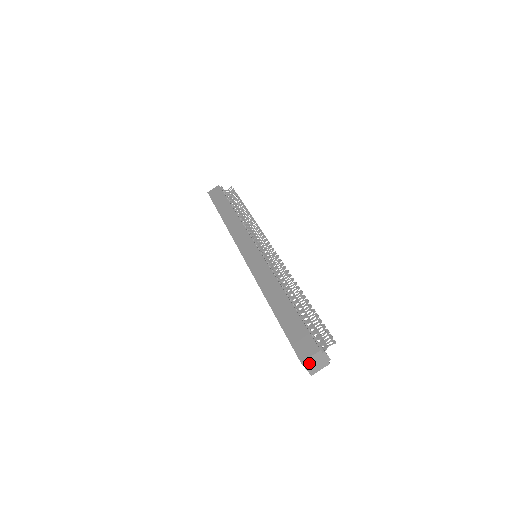
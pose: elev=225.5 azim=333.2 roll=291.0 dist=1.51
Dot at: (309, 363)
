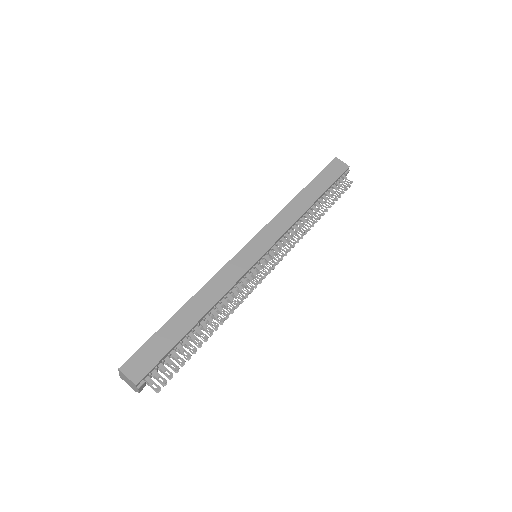
Dot at: (124, 375)
